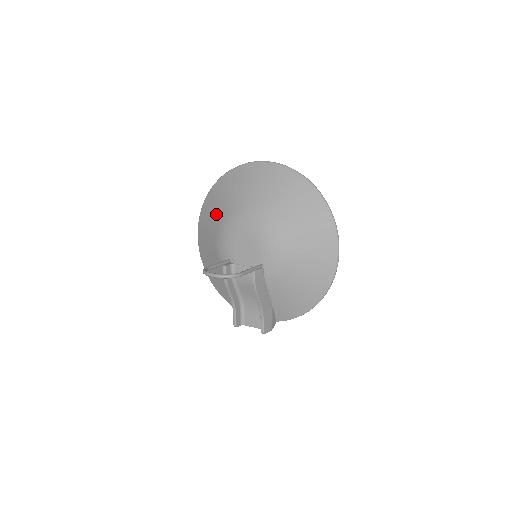
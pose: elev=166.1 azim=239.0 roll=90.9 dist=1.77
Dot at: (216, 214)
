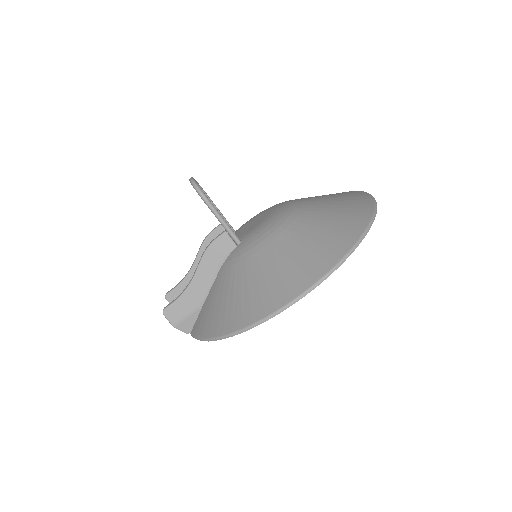
Dot at: occluded
